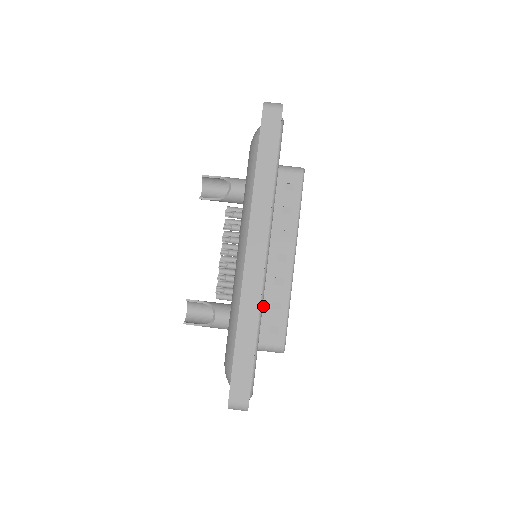
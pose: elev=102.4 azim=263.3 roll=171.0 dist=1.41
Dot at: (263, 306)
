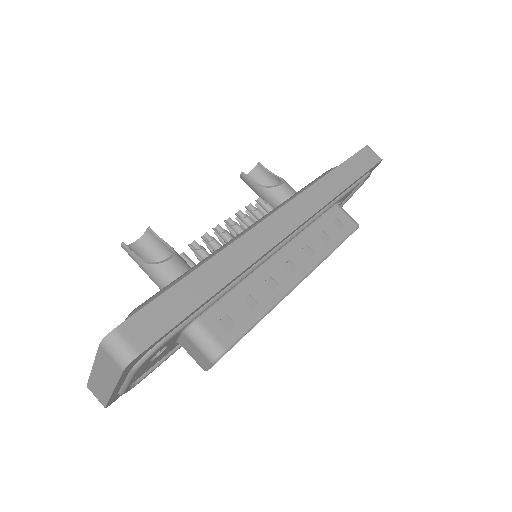
Dot at: (236, 290)
